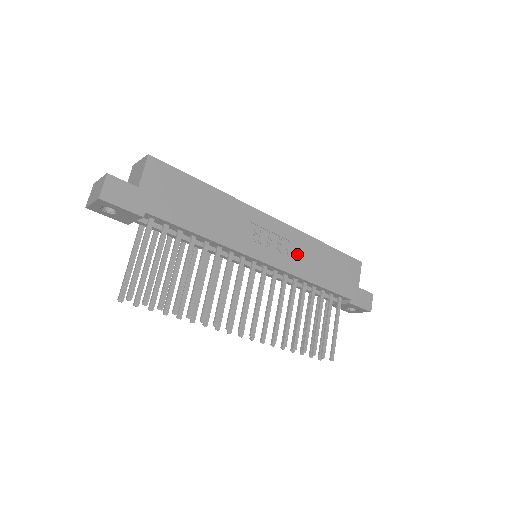
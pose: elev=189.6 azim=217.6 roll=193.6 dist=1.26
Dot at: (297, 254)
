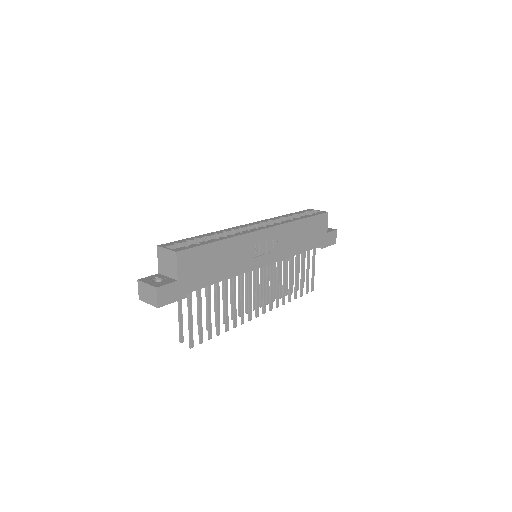
Dot at: (285, 242)
